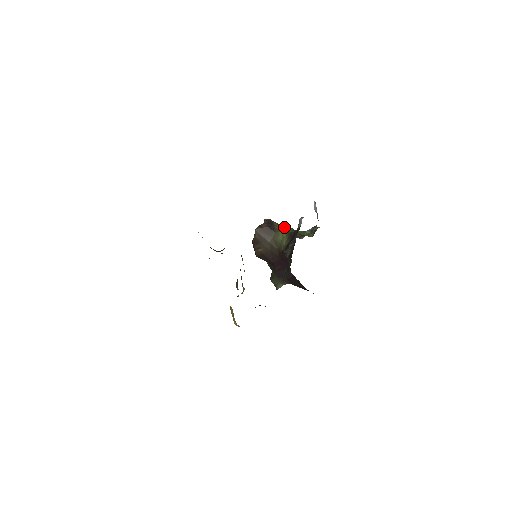
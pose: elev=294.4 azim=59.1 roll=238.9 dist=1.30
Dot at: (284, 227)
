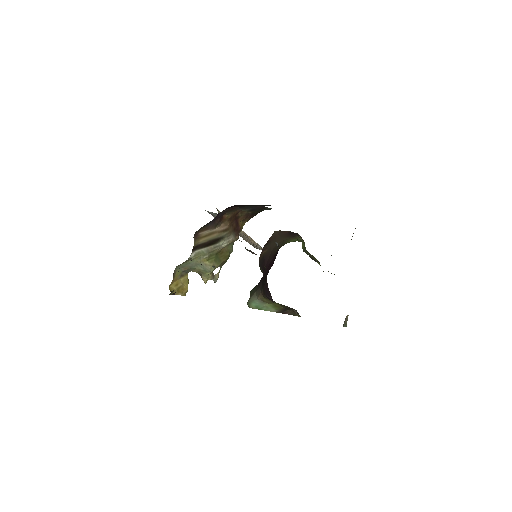
Dot at: (310, 254)
